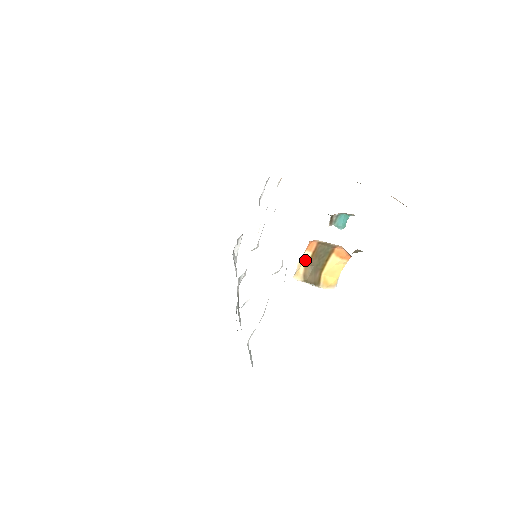
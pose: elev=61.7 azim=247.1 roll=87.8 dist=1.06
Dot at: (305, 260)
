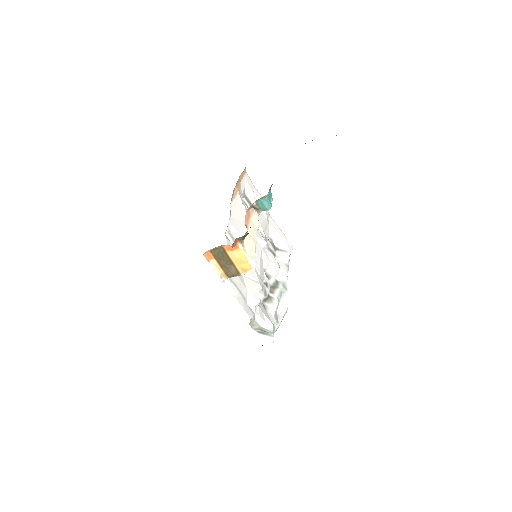
Dot at: (217, 265)
